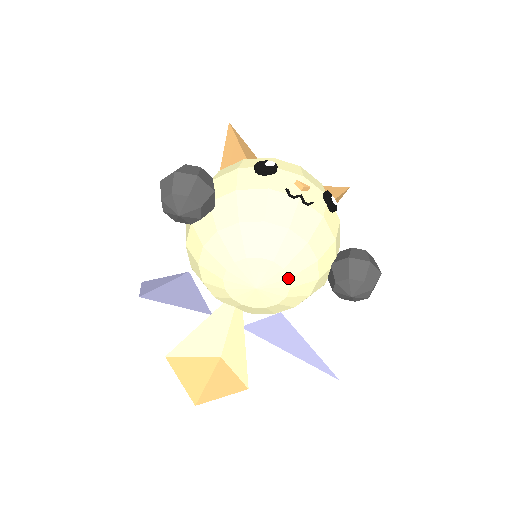
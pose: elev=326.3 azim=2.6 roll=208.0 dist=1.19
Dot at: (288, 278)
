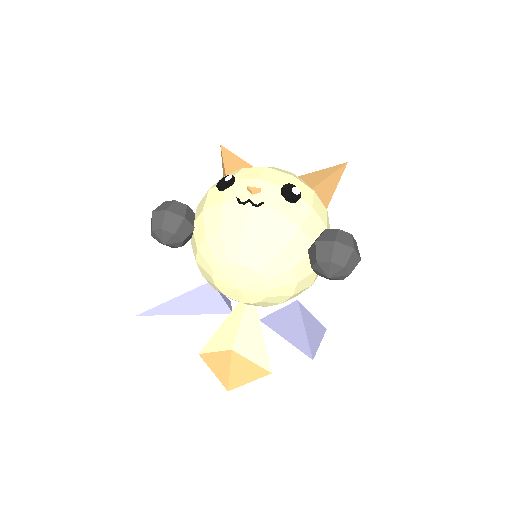
Dot at: (258, 275)
